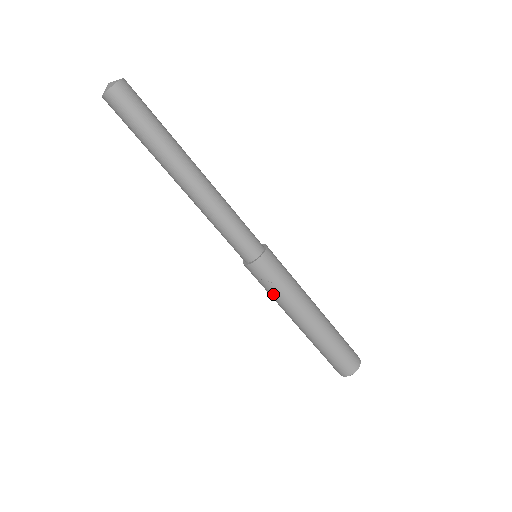
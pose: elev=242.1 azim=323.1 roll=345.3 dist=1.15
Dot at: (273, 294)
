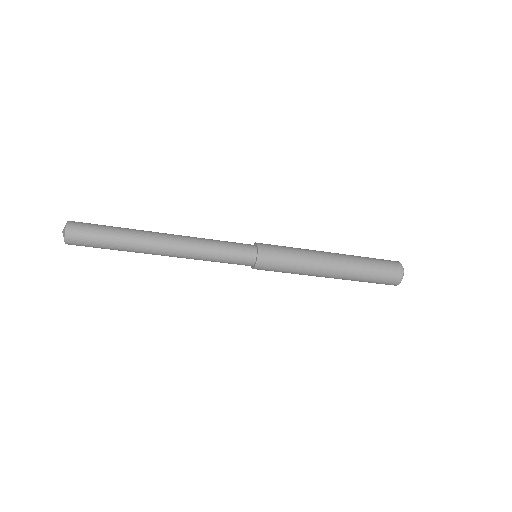
Dot at: occluded
